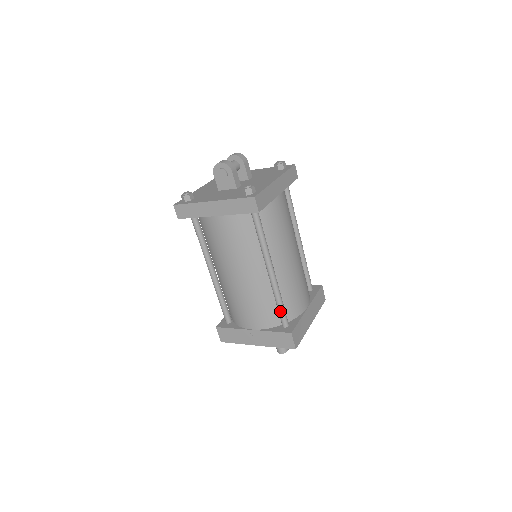
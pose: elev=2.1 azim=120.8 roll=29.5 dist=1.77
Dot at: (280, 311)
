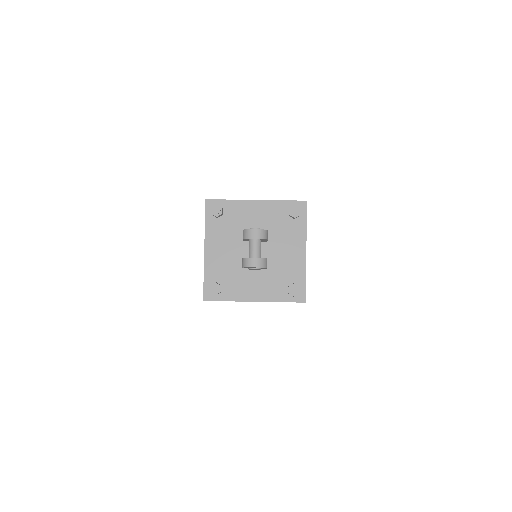
Dot at: occluded
